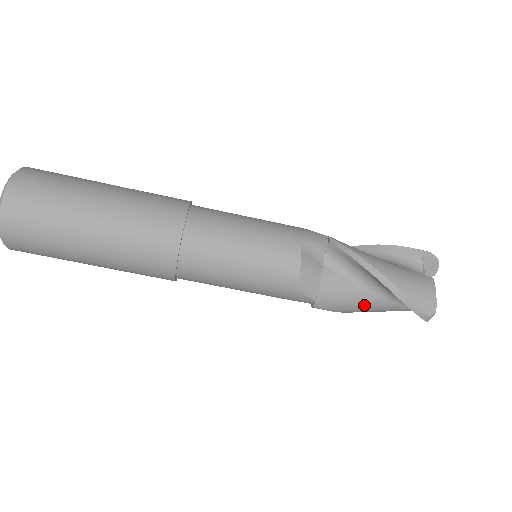
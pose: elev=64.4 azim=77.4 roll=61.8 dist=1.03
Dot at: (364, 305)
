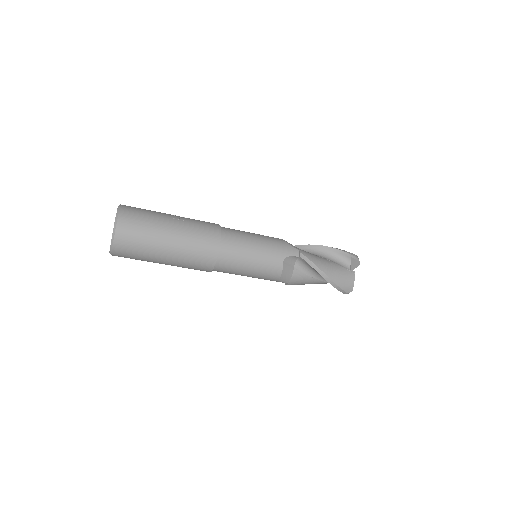
Dot at: (314, 283)
